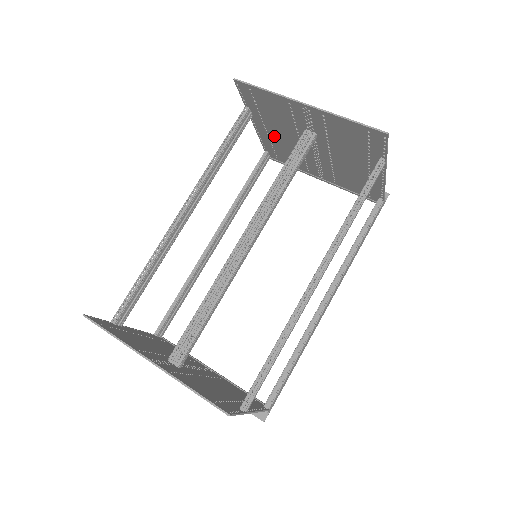
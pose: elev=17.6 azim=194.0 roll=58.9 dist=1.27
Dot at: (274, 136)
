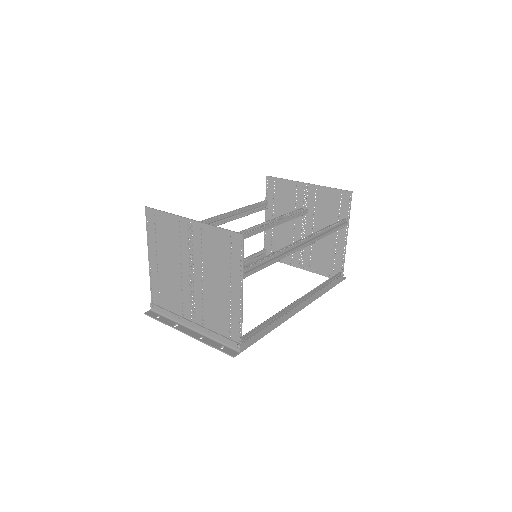
Dot at: (277, 227)
